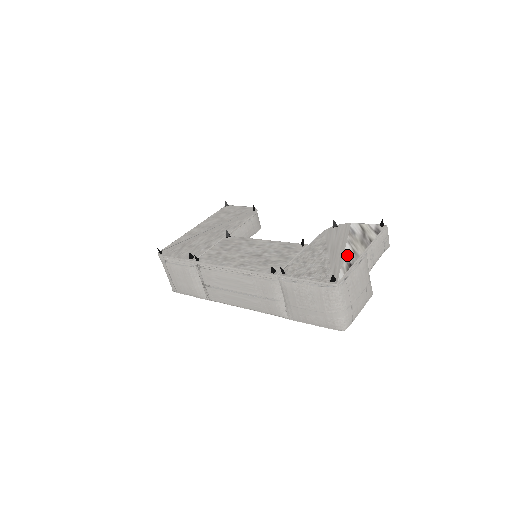
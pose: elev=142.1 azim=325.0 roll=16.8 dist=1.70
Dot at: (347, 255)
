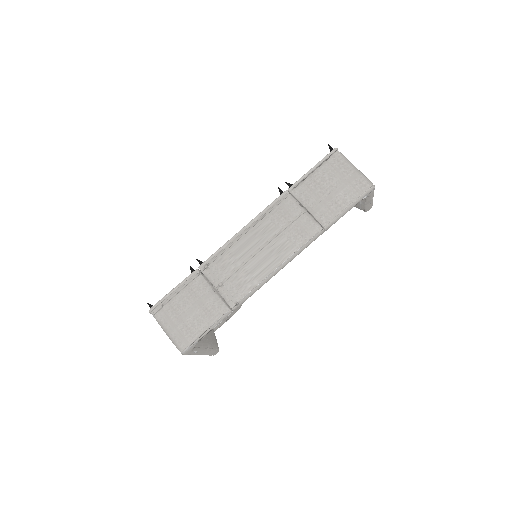
Dot at: occluded
